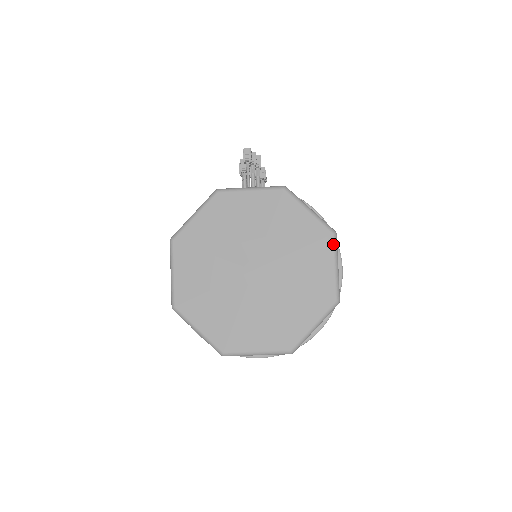
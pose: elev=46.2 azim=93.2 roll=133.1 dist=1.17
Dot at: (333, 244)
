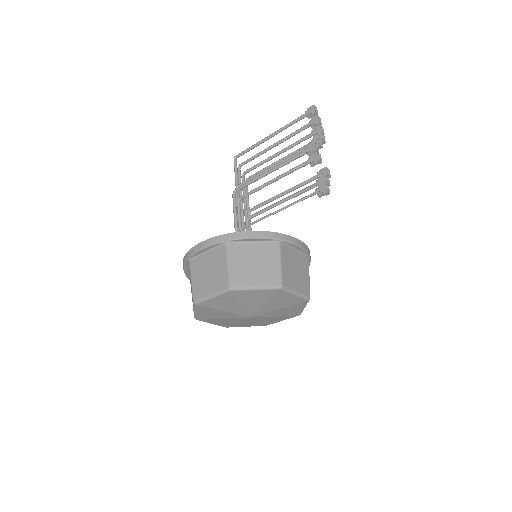
Dot at: occluded
